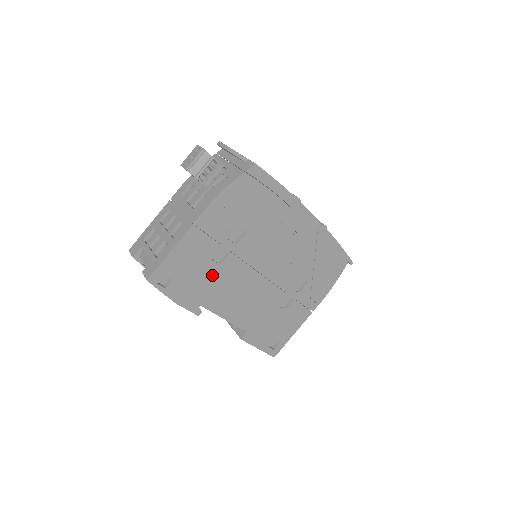
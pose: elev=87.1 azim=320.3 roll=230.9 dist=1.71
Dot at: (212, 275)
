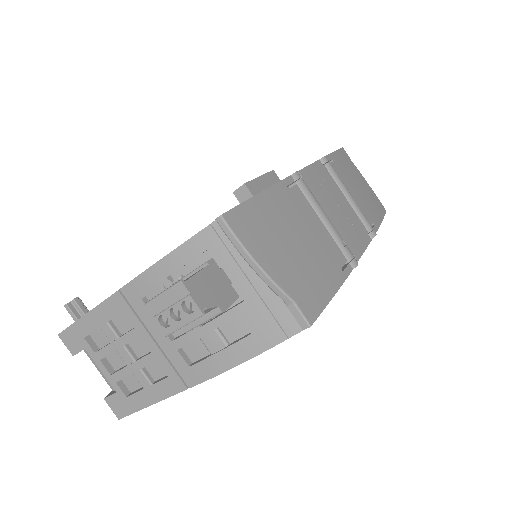
Dot at: occluded
